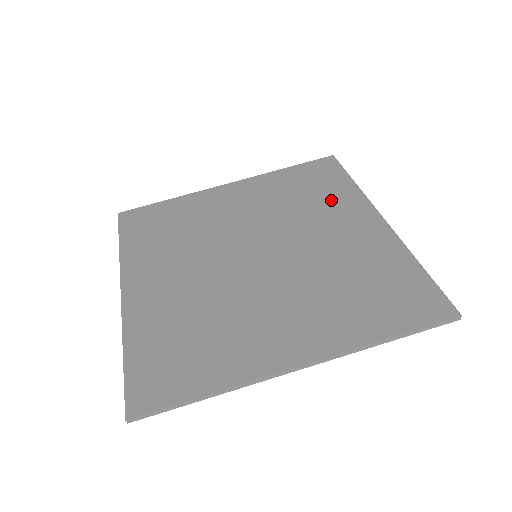
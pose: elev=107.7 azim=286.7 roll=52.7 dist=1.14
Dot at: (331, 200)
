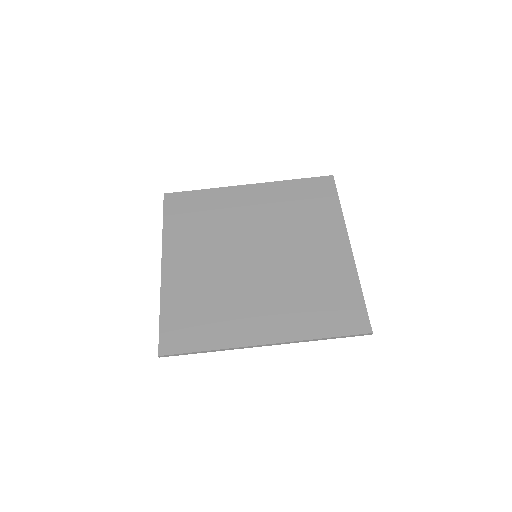
Dot at: (319, 220)
